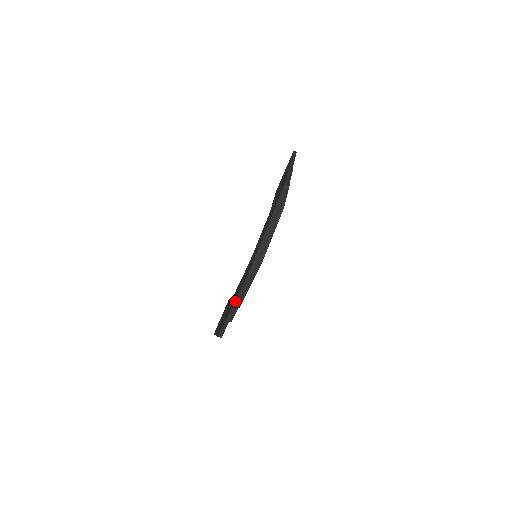
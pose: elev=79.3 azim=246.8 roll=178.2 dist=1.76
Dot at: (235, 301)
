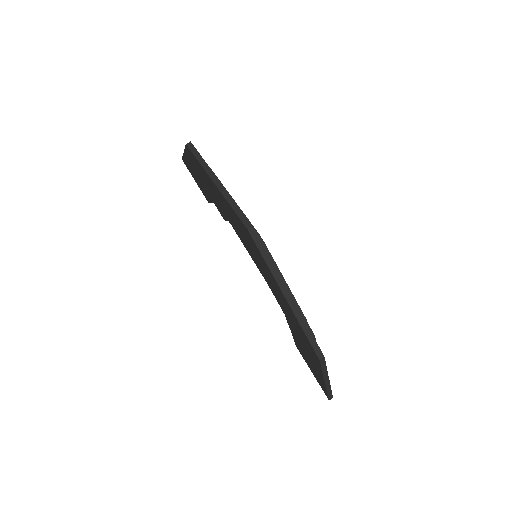
Dot at: (279, 286)
